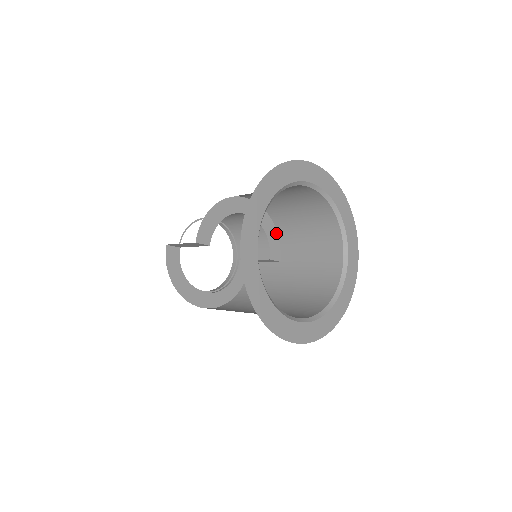
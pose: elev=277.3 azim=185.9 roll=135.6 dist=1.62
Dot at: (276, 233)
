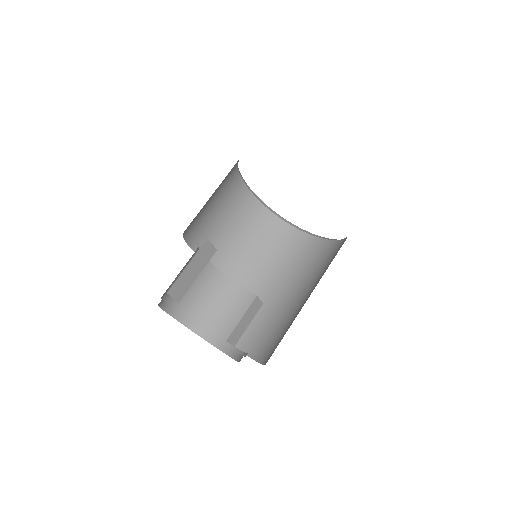
Dot at: occluded
